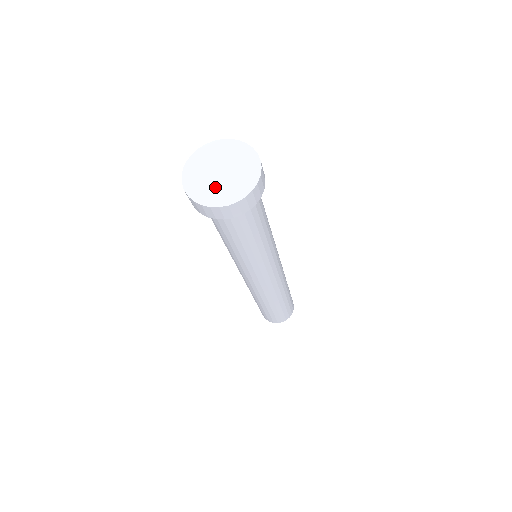
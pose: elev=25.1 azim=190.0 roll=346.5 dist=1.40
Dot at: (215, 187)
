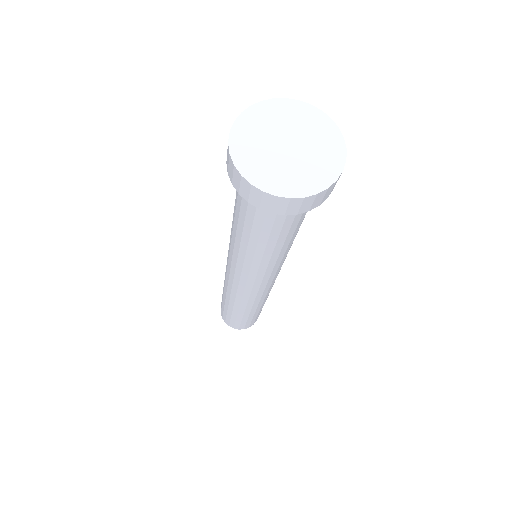
Dot at: (300, 167)
